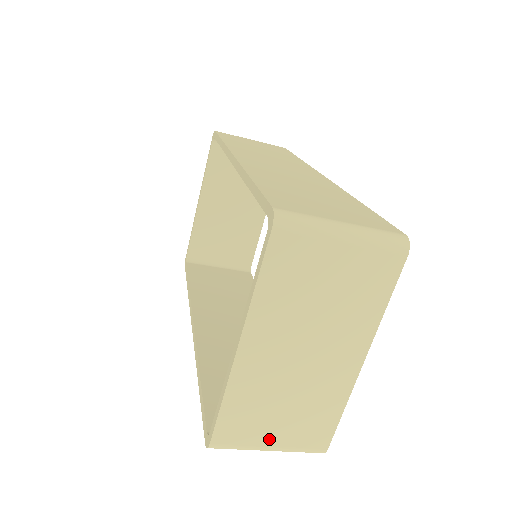
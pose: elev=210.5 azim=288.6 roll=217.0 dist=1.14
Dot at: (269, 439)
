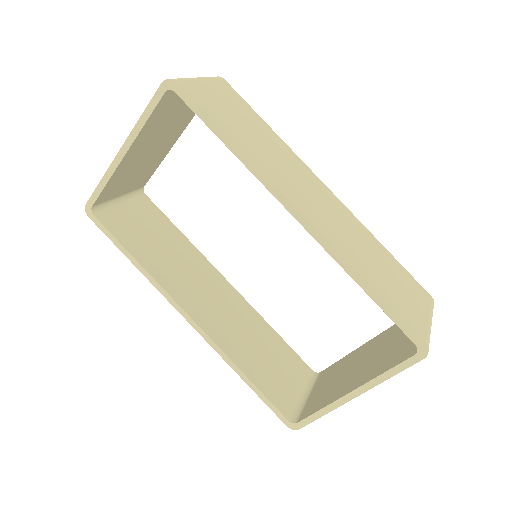
Dot at: occluded
